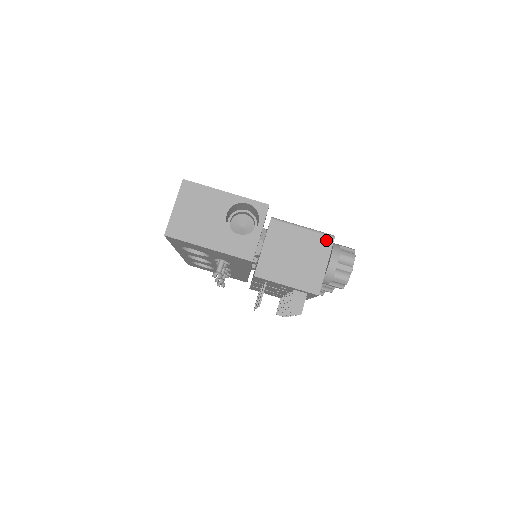
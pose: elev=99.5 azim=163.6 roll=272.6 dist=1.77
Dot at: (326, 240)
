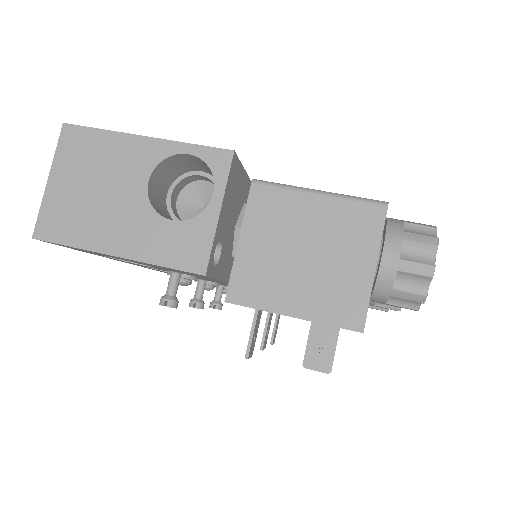
Dot at: (369, 213)
